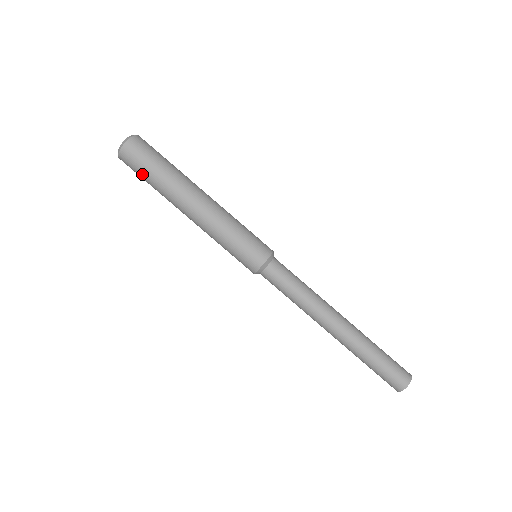
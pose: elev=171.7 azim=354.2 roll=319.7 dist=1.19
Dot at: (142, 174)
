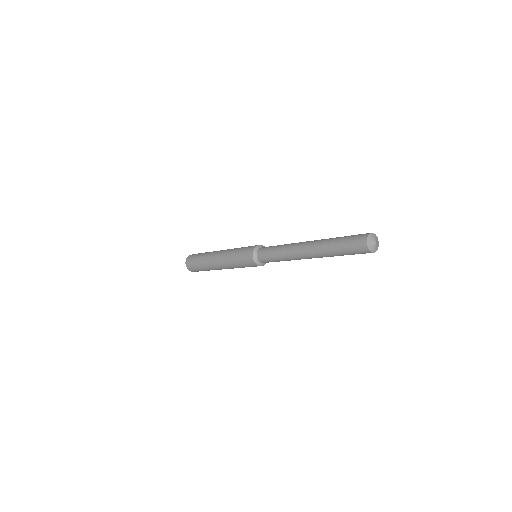
Dot at: (196, 265)
